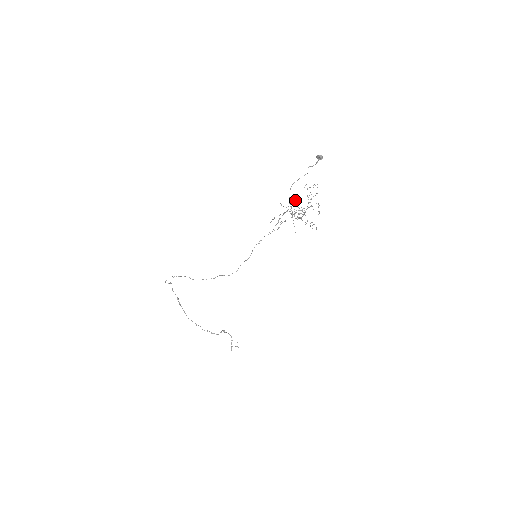
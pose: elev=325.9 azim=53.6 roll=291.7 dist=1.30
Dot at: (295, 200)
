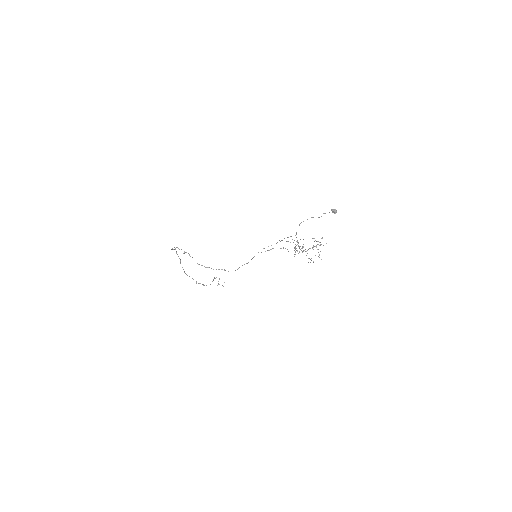
Dot at: occluded
